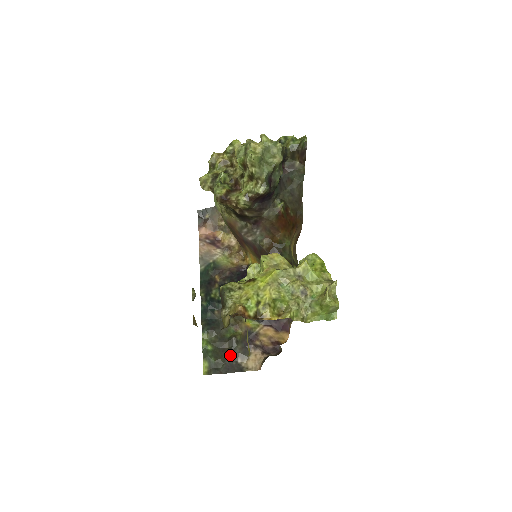
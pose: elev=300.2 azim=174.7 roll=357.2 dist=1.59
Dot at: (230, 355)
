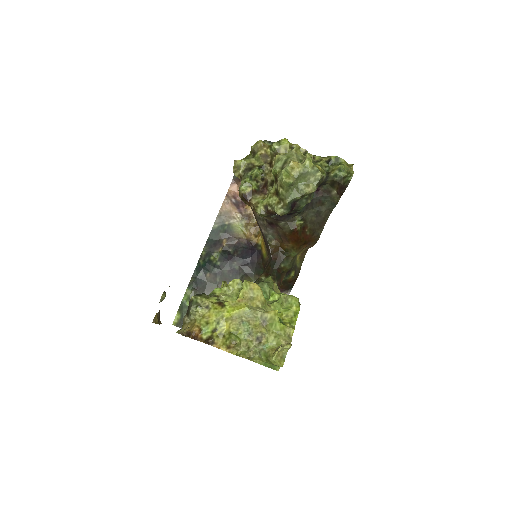
Dot at: occluded
